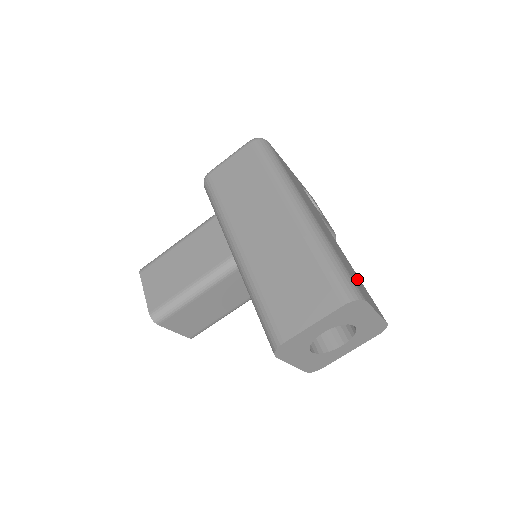
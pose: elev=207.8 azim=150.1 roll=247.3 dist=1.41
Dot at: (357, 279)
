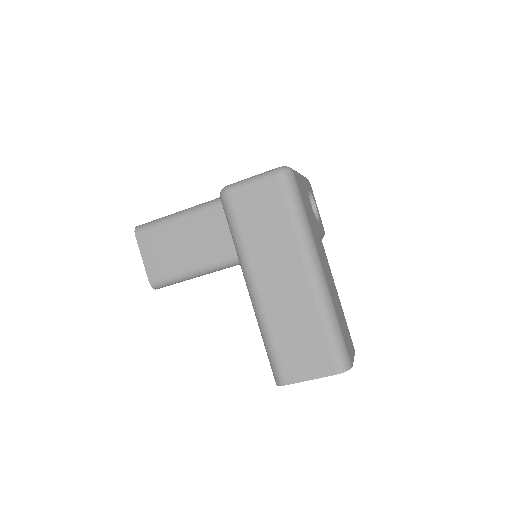
Dot at: (344, 324)
